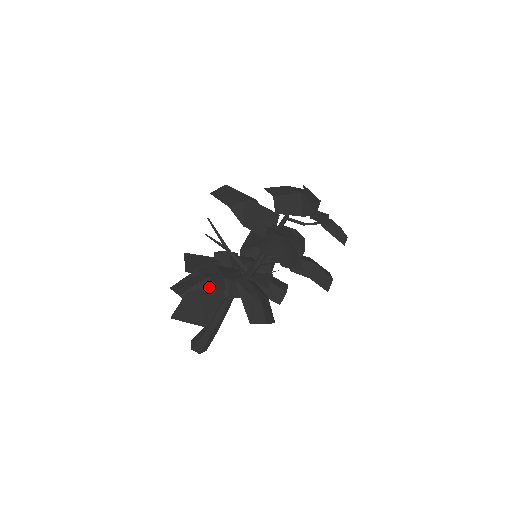
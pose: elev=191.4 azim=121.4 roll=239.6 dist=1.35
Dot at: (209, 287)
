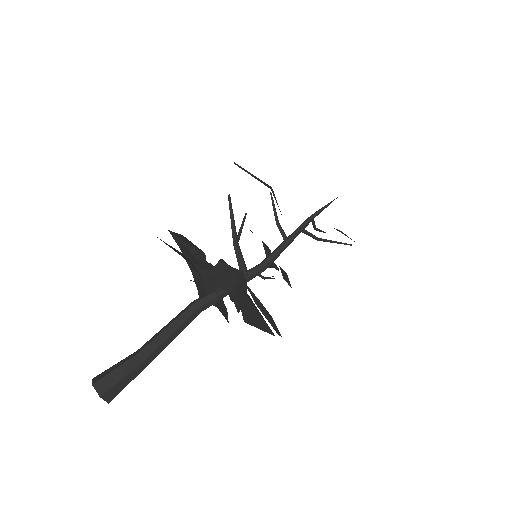
Dot at: (245, 285)
